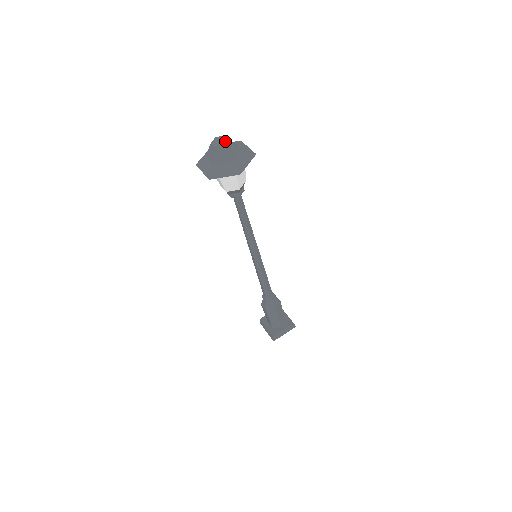
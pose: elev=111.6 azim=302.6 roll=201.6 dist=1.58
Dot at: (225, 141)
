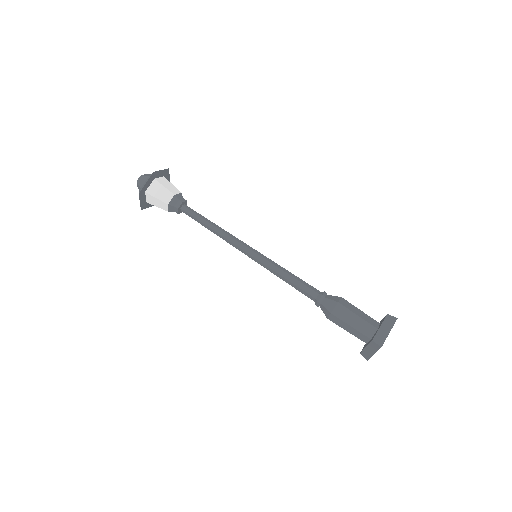
Dot at: occluded
